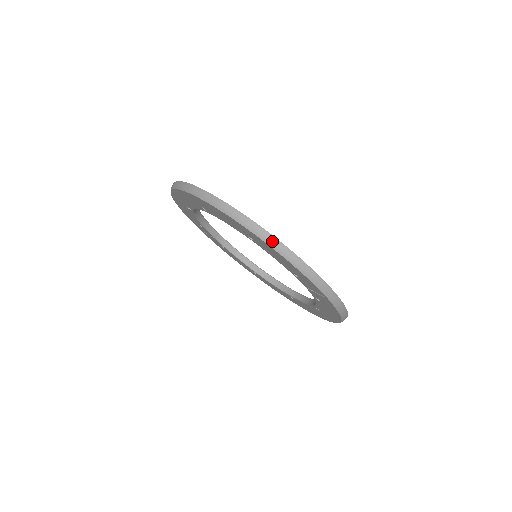
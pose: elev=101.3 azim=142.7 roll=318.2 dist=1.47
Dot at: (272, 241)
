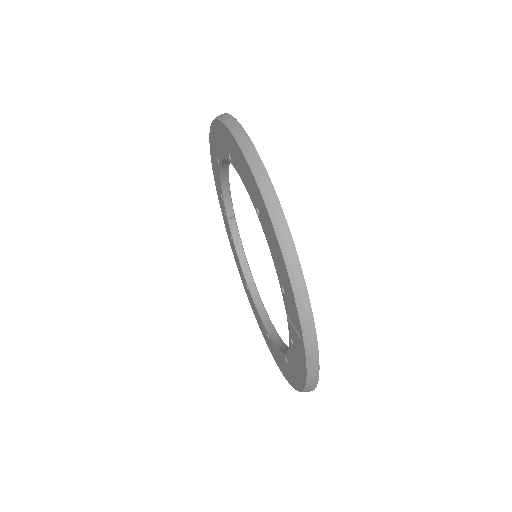
Dot at: (279, 220)
